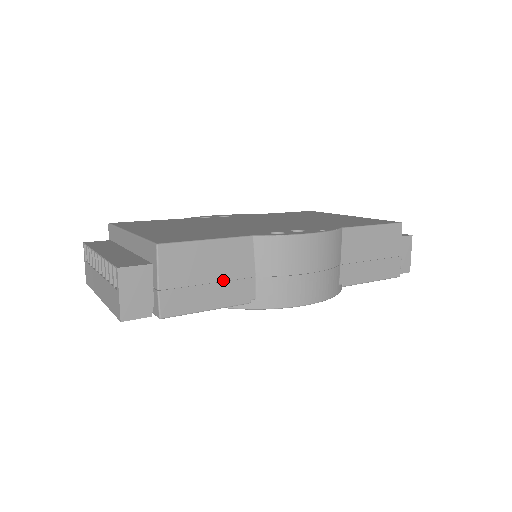
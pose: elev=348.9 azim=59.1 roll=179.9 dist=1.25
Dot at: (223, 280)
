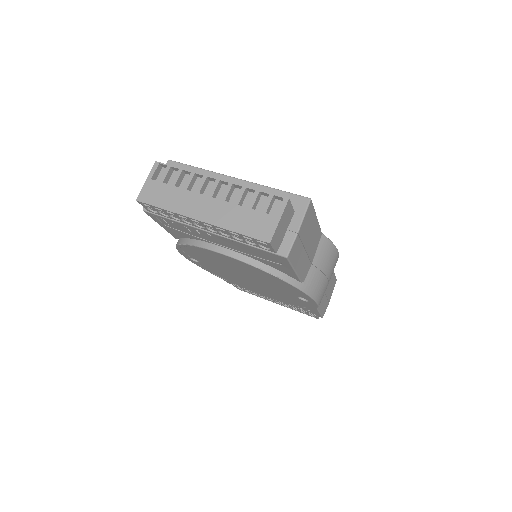
Dot at: (307, 253)
